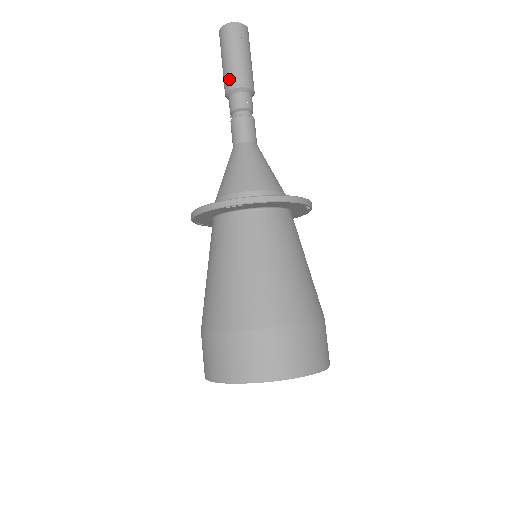
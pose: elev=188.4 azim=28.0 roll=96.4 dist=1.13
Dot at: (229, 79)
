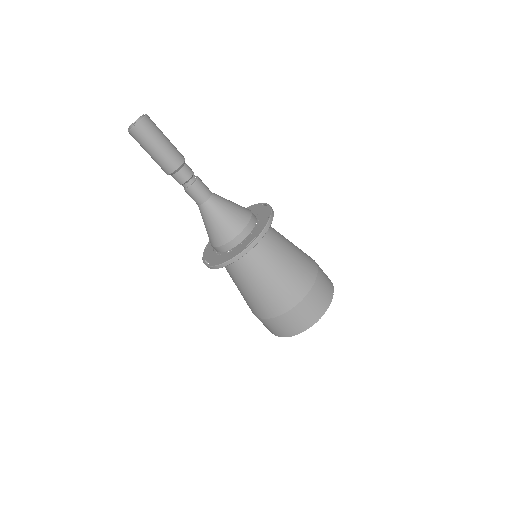
Dot at: occluded
